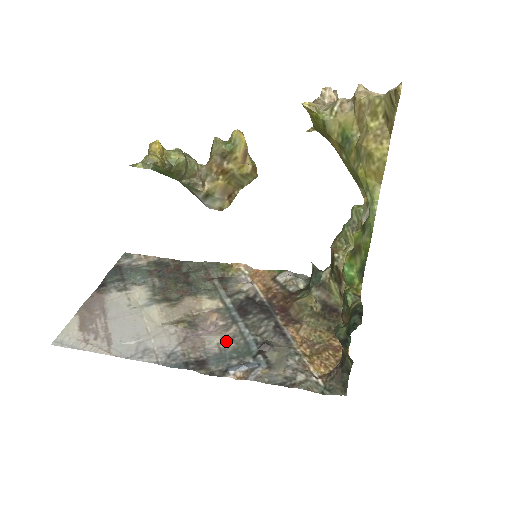
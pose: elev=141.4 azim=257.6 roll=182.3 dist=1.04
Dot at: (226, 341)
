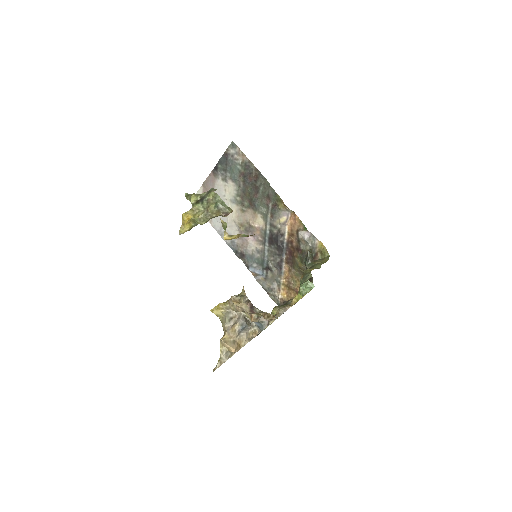
Dot at: (257, 251)
